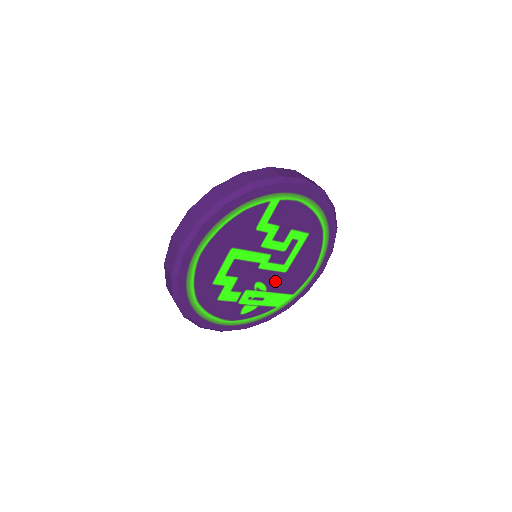
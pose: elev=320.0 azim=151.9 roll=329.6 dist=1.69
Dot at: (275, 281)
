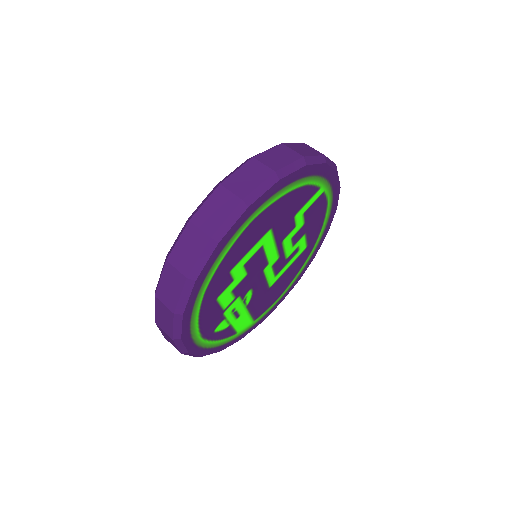
Dot at: (258, 295)
